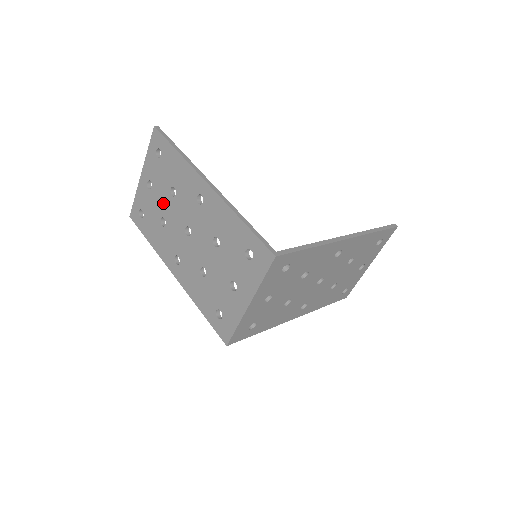
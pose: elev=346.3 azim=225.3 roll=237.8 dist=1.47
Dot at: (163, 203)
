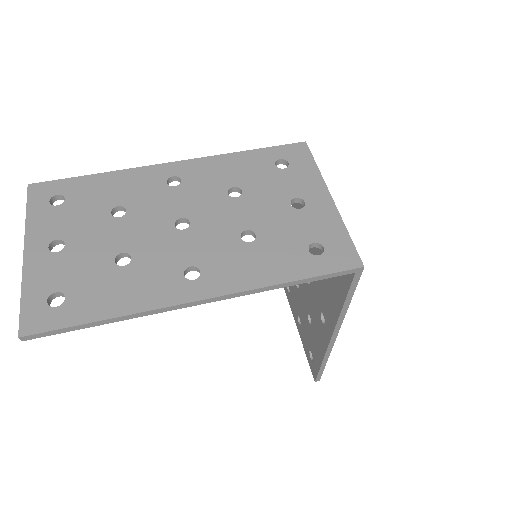
Dot at: (106, 239)
